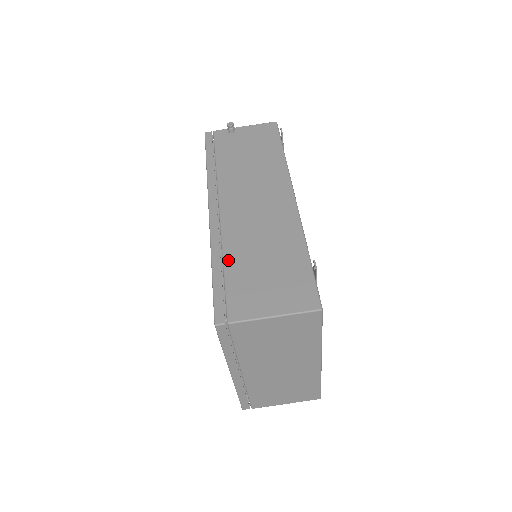
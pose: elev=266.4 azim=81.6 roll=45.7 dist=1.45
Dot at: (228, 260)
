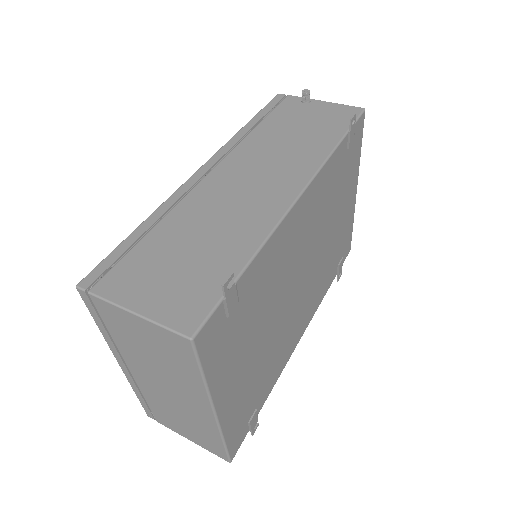
Dot at: (160, 226)
